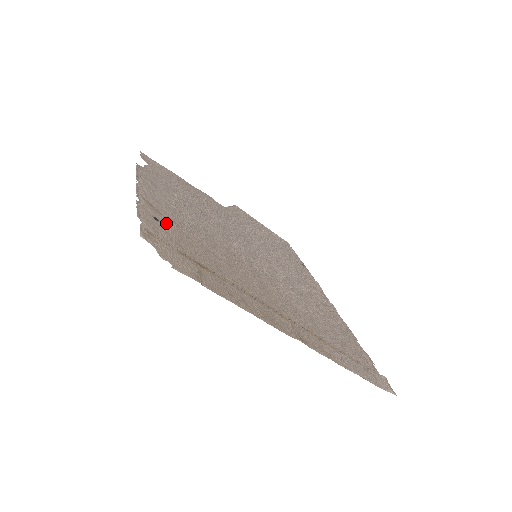
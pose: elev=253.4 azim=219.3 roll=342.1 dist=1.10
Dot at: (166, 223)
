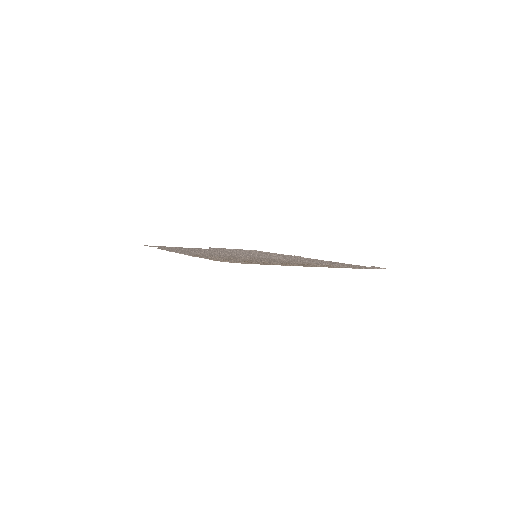
Dot at: (210, 257)
